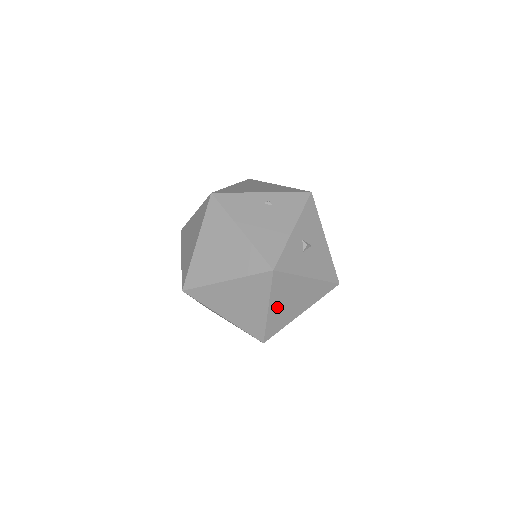
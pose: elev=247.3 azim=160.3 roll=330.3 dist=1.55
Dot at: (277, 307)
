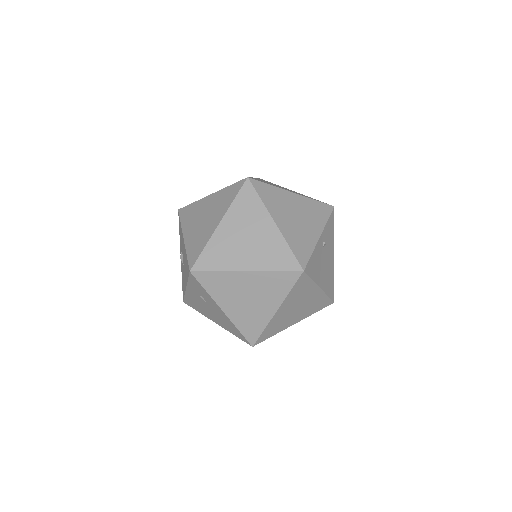
Dot at: occluded
